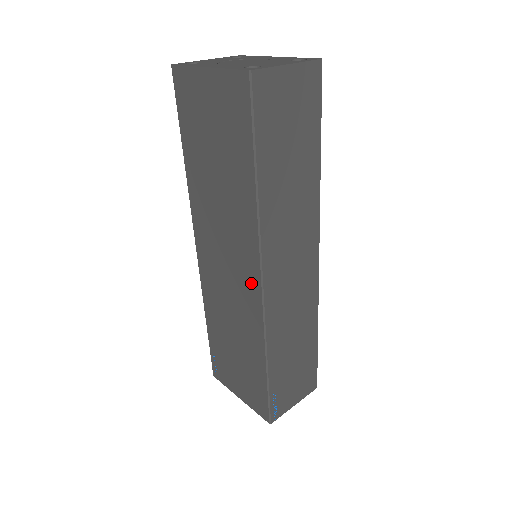
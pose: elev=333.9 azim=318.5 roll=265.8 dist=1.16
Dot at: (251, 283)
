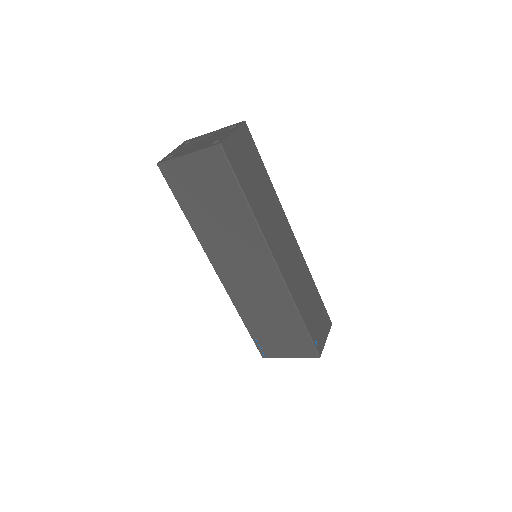
Dot at: (268, 268)
